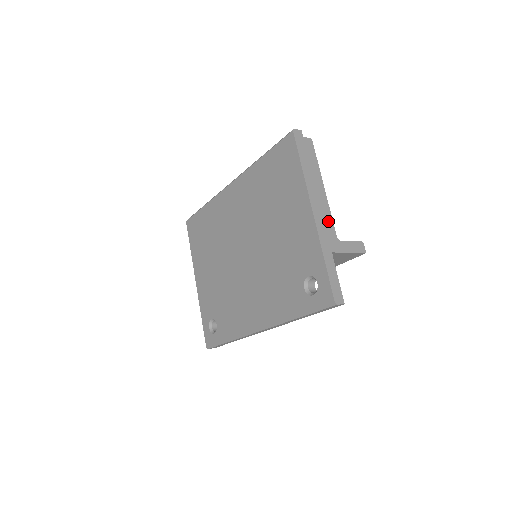
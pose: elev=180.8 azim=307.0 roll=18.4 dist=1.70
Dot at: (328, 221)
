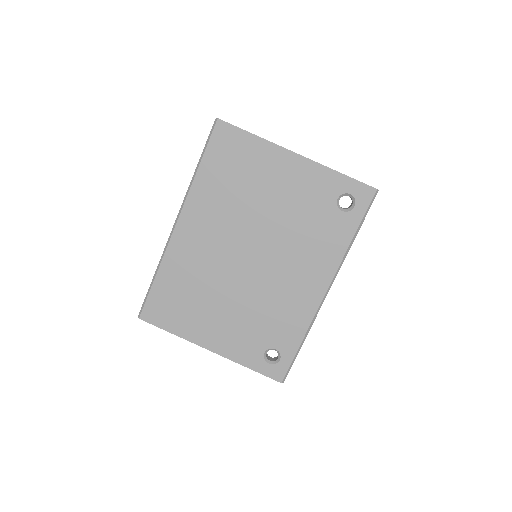
Dot at: occluded
